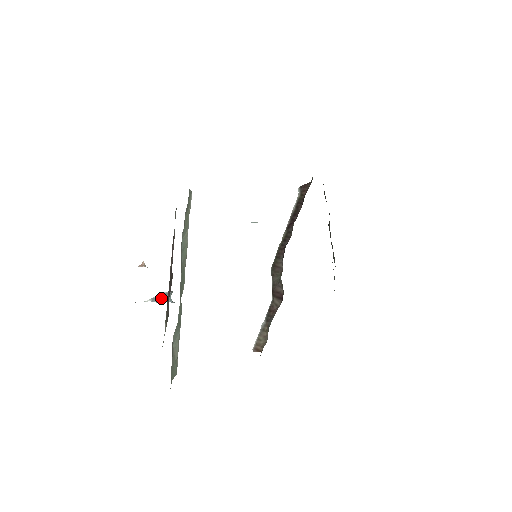
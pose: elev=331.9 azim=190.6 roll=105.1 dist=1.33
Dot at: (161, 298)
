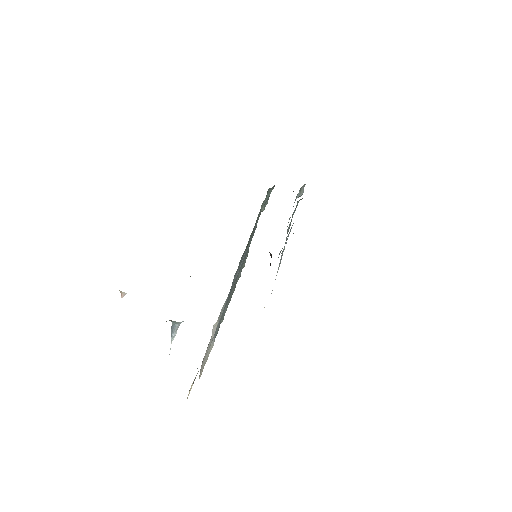
Dot at: (171, 329)
